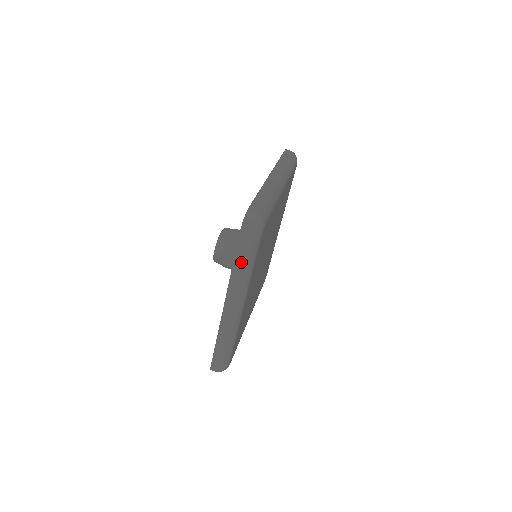
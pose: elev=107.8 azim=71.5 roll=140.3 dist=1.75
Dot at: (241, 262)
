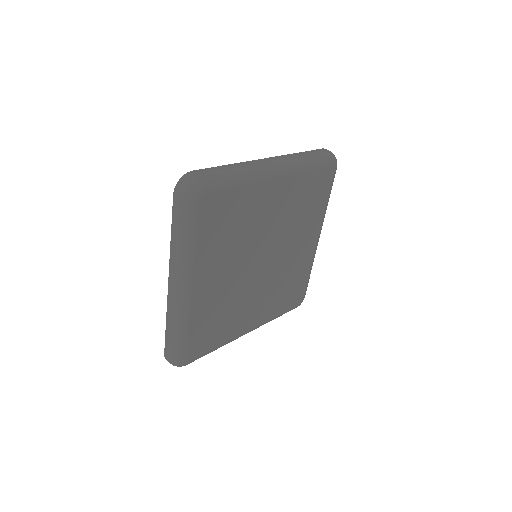
Dot at: (177, 230)
